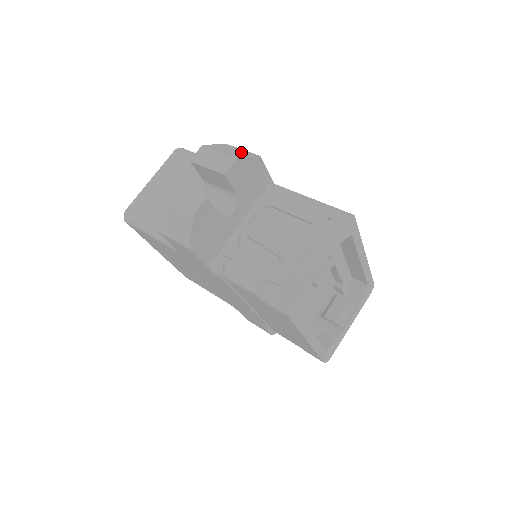
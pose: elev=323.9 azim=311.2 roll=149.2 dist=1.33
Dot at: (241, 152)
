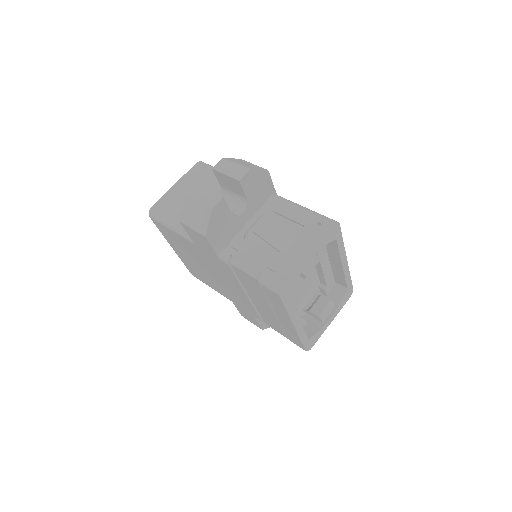
Dot at: (253, 166)
